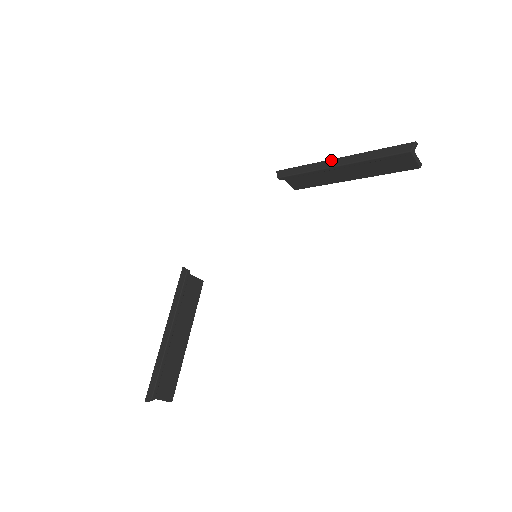
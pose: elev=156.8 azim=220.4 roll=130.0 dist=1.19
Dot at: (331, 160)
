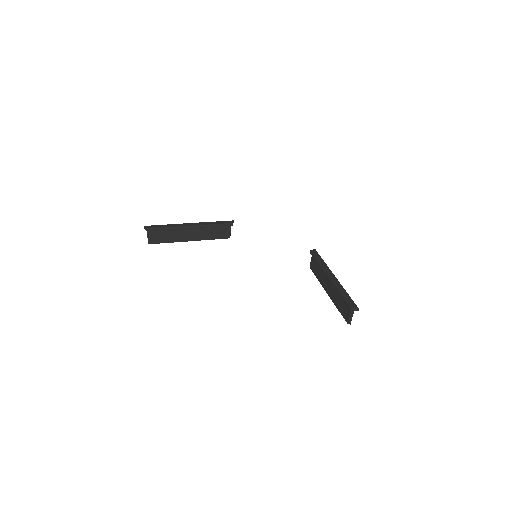
Dot at: (332, 273)
